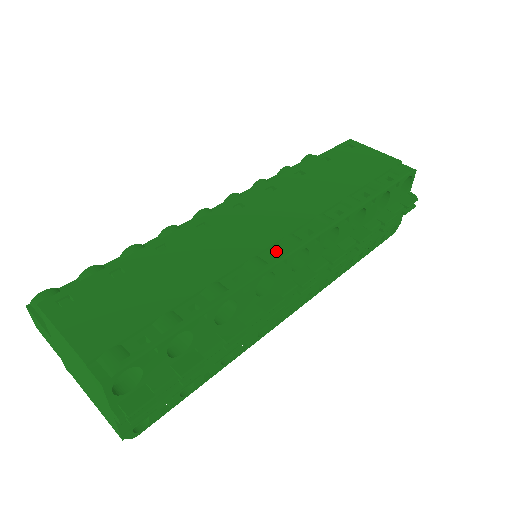
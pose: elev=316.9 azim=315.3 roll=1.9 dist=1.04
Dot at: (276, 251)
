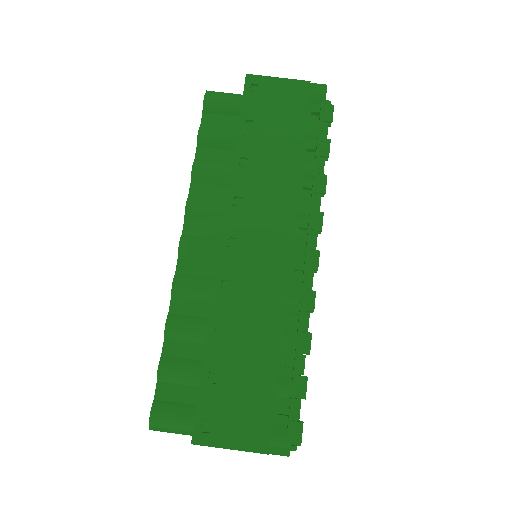
Dot at: (295, 269)
